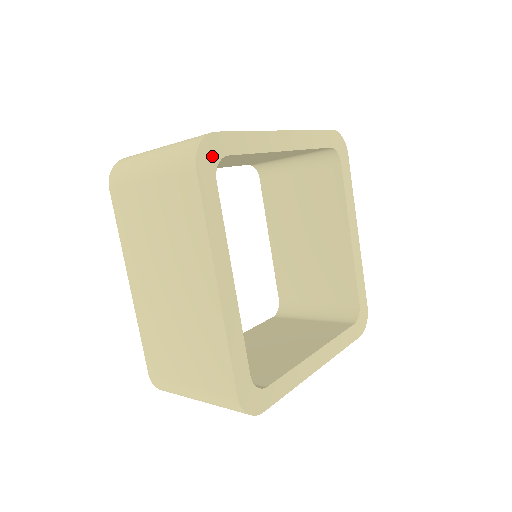
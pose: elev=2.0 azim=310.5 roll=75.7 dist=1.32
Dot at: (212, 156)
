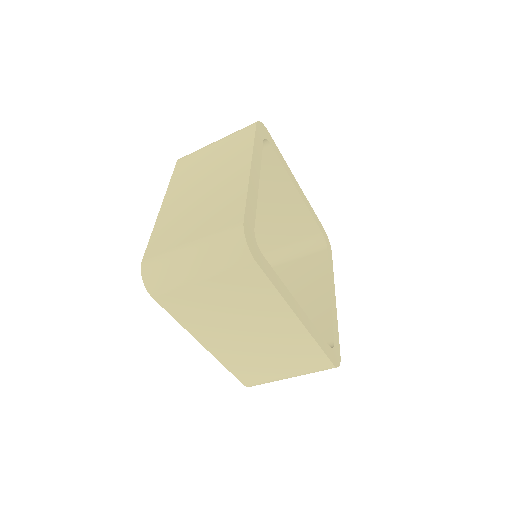
Dot at: (264, 133)
